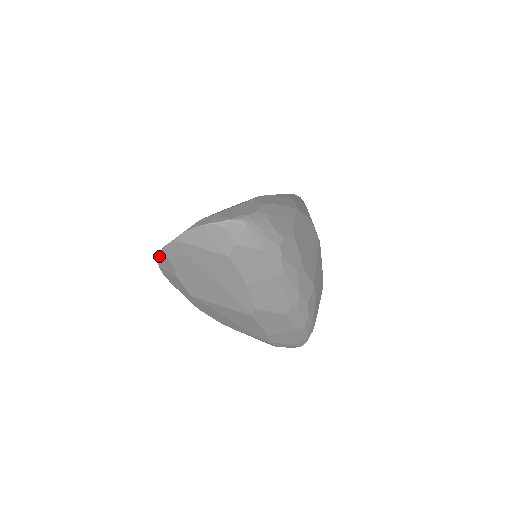
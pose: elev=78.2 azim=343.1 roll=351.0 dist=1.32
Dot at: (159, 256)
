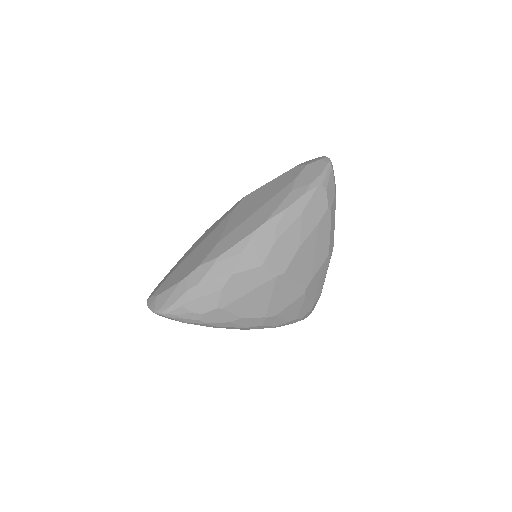
Dot at: occluded
